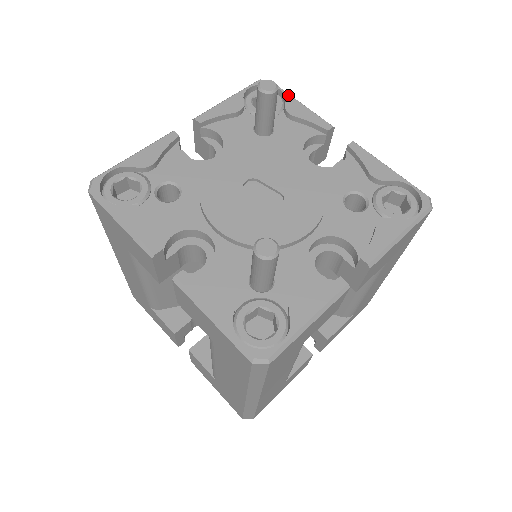
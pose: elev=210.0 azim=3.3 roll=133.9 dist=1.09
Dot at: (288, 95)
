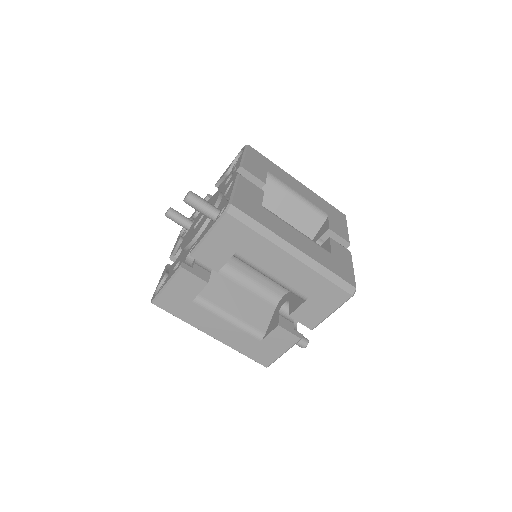
Dot at: occluded
